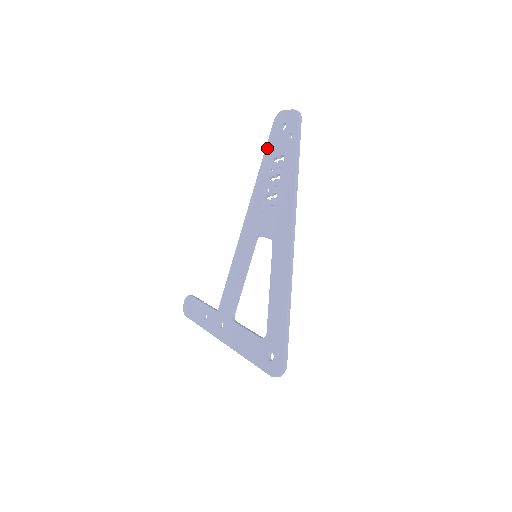
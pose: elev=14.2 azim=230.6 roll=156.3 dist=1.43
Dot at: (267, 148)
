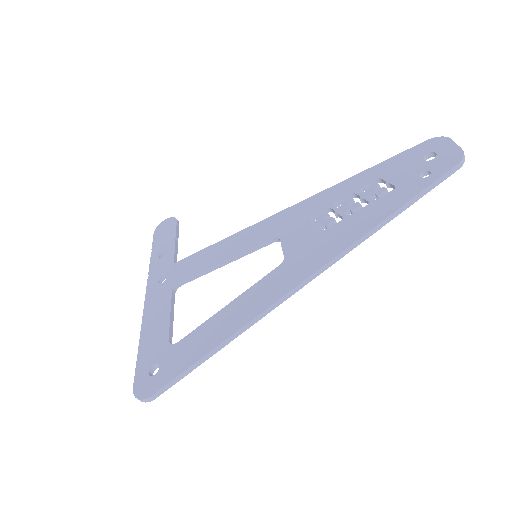
Dot at: (389, 161)
